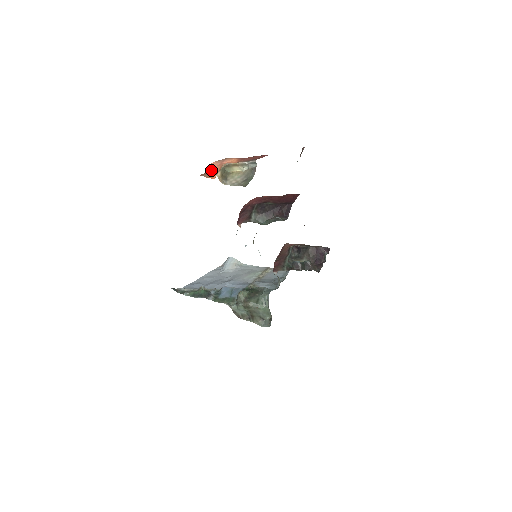
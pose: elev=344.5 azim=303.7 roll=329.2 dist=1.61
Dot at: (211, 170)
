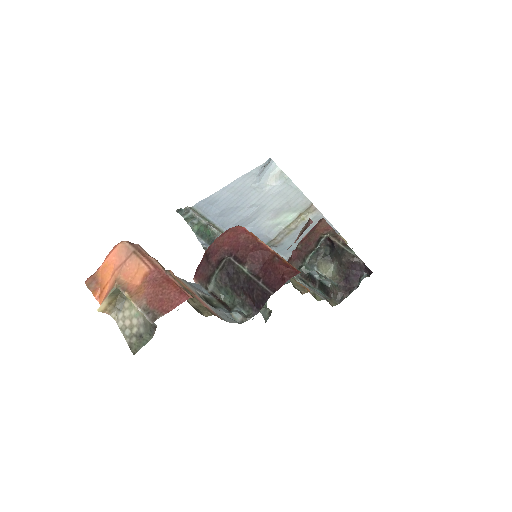
Dot at: (104, 273)
